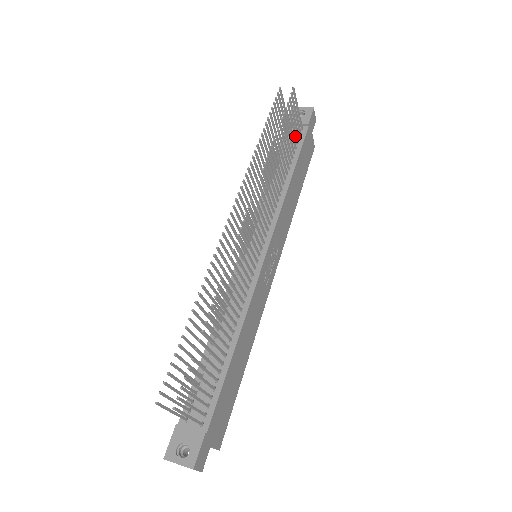
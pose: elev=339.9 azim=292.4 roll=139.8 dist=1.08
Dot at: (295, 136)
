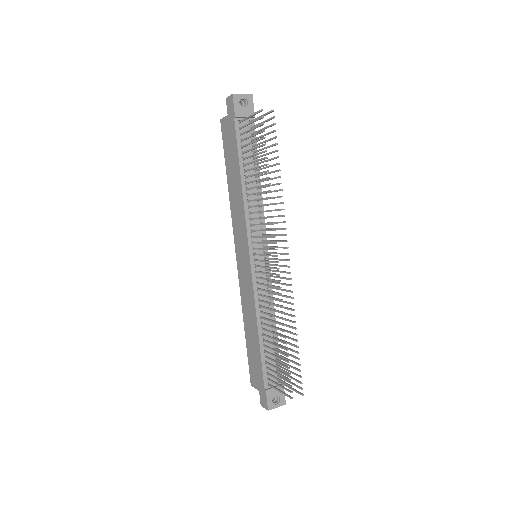
Dot at: occluded
